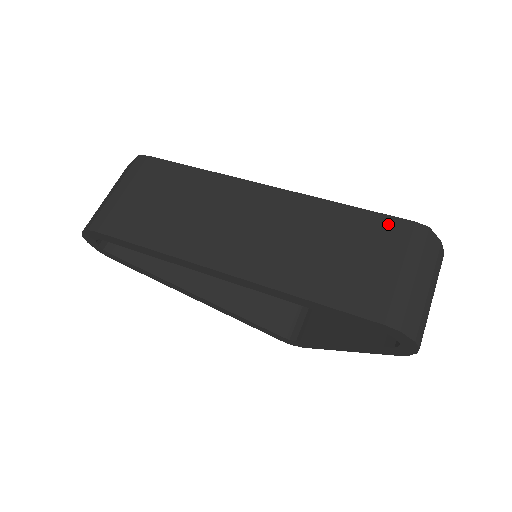
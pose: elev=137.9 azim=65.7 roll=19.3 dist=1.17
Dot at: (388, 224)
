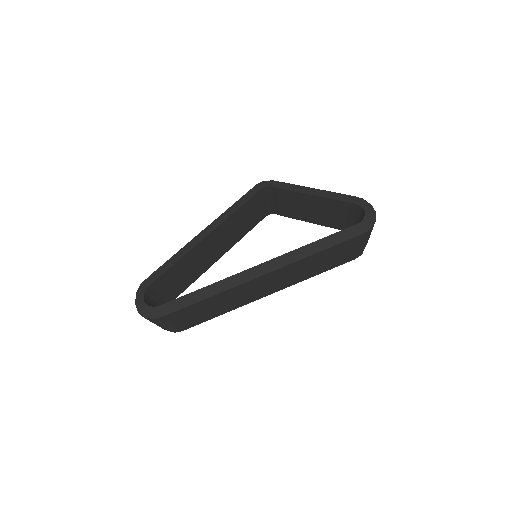
Dot at: (348, 243)
